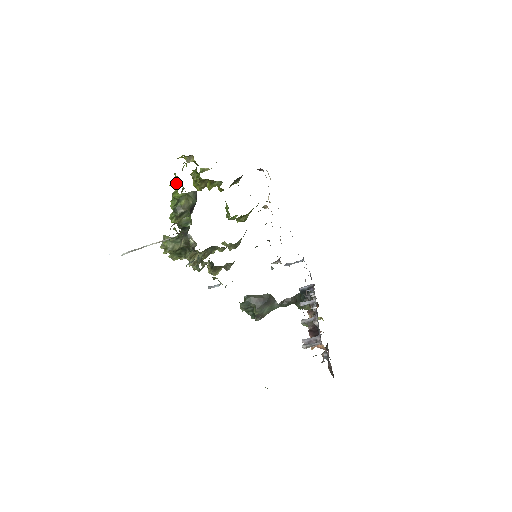
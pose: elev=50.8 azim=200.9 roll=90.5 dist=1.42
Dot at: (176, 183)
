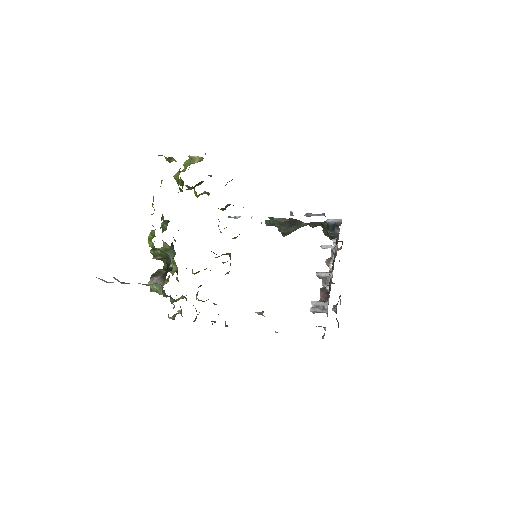
Dot at: occluded
